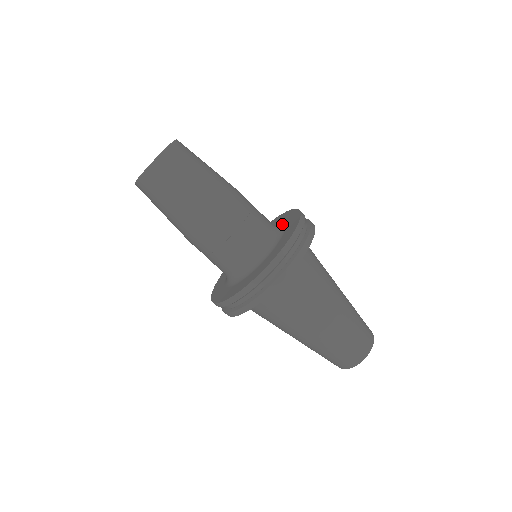
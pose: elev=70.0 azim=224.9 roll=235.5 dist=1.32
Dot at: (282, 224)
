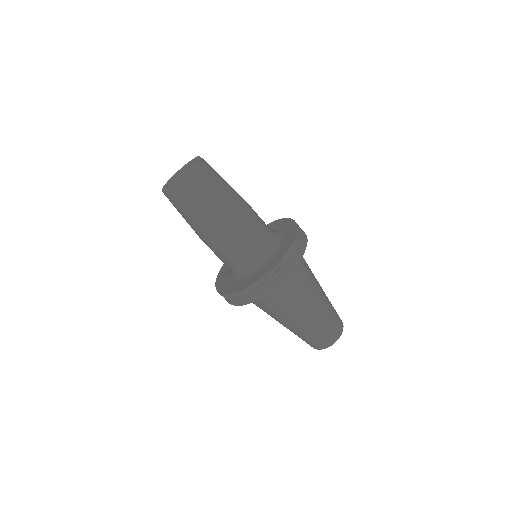
Dot at: (281, 233)
